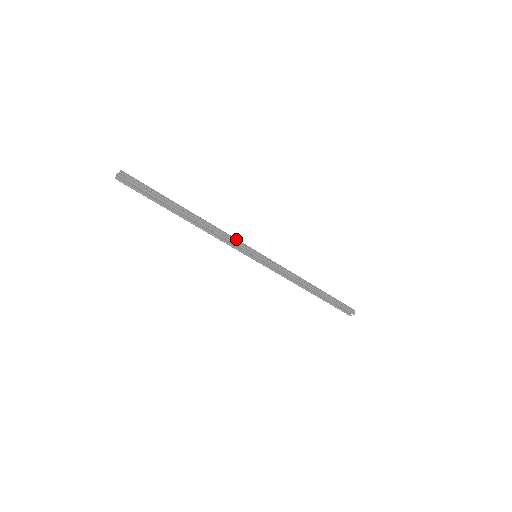
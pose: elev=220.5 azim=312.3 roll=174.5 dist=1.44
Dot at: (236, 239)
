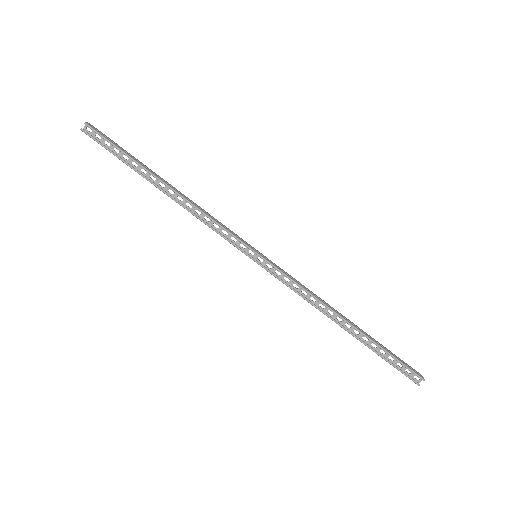
Dot at: (227, 228)
